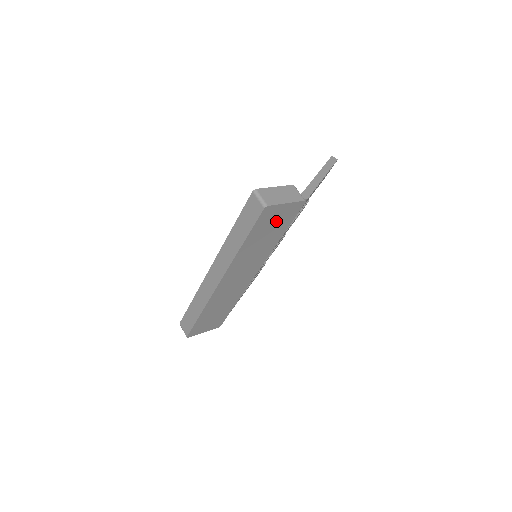
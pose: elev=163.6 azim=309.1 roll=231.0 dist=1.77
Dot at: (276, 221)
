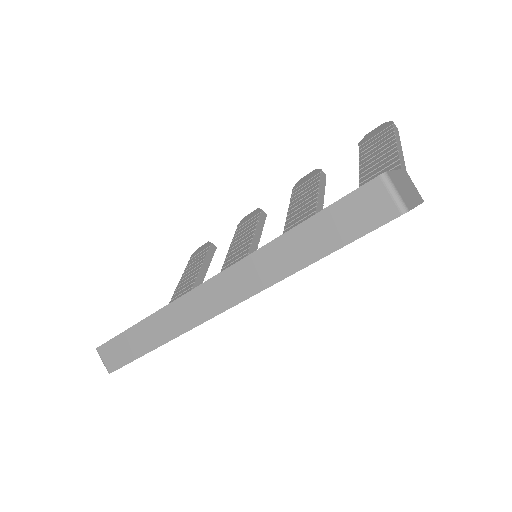
Dot at: occluded
